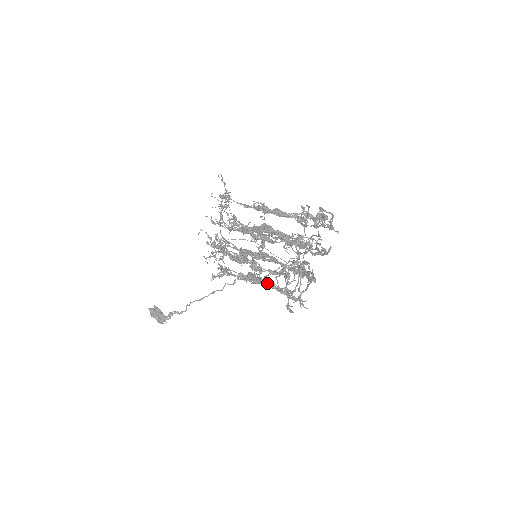
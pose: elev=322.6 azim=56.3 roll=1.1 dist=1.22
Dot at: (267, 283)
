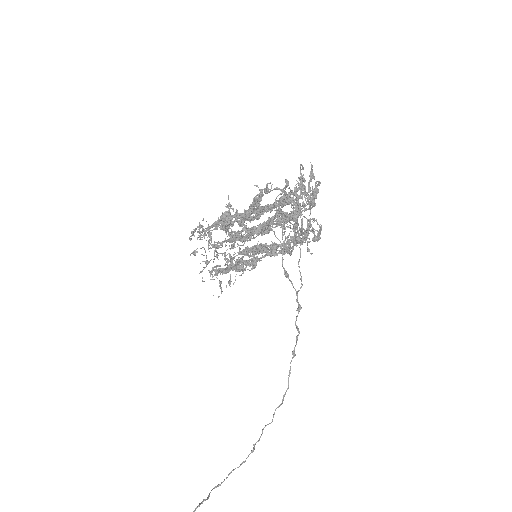
Dot at: (241, 217)
